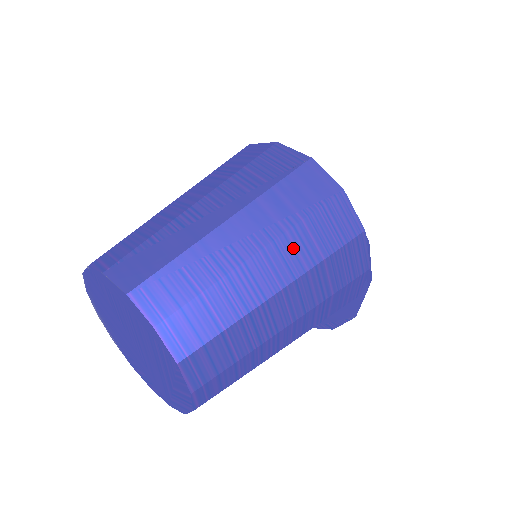
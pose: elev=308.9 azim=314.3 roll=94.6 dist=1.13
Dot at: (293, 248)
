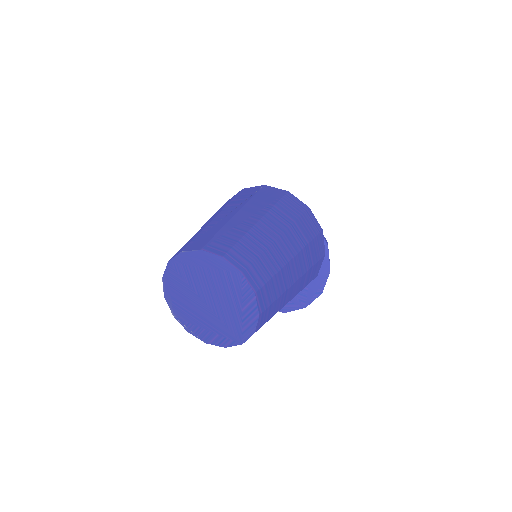
Dot at: (276, 218)
